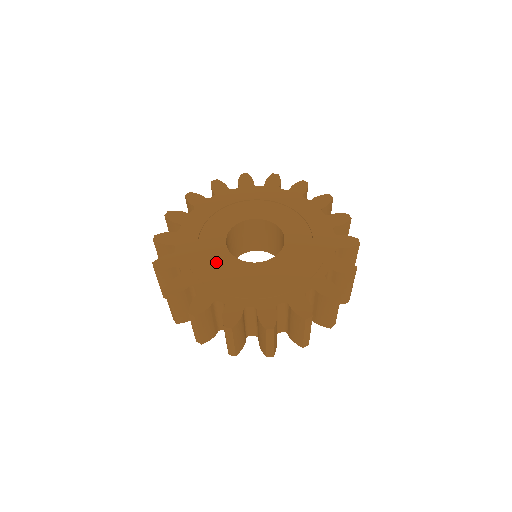
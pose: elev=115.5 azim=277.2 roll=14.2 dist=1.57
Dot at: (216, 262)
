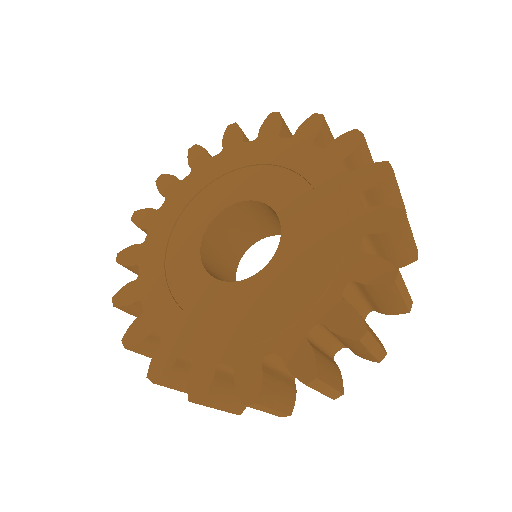
Dot at: (179, 248)
